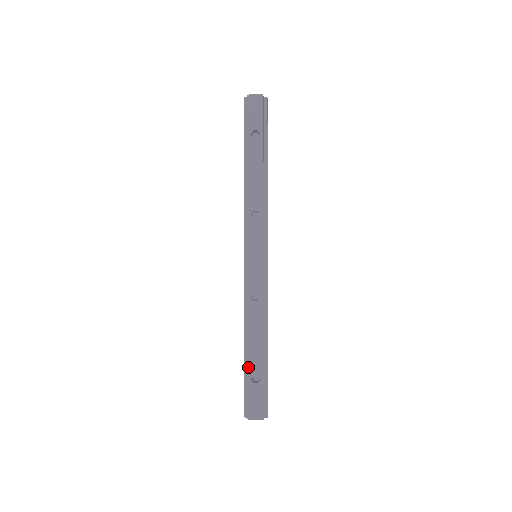
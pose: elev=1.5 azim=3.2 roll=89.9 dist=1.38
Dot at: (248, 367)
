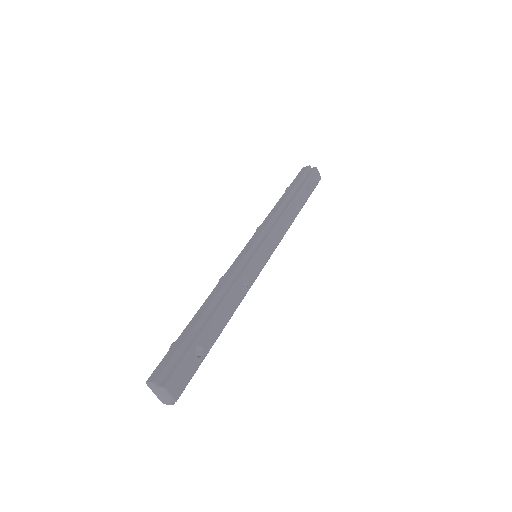
Dot at: (202, 333)
